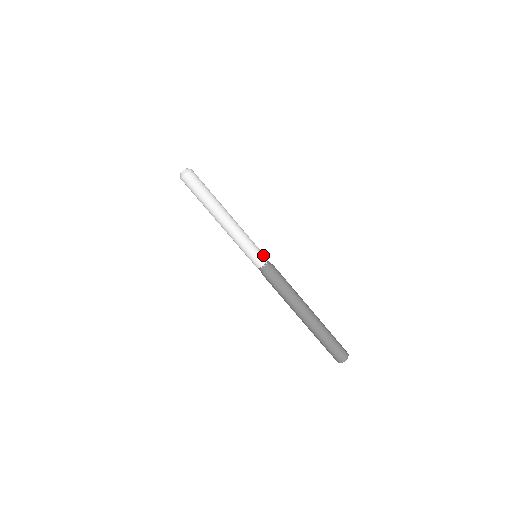
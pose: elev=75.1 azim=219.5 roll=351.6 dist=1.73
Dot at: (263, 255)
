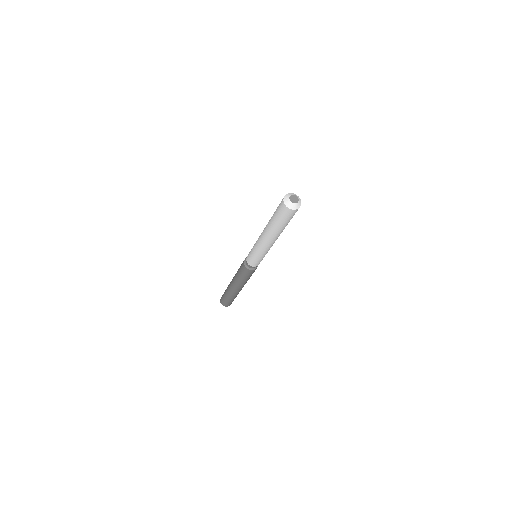
Dot at: occluded
